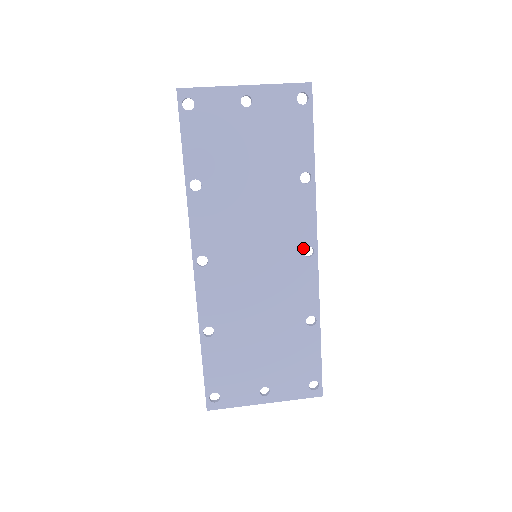
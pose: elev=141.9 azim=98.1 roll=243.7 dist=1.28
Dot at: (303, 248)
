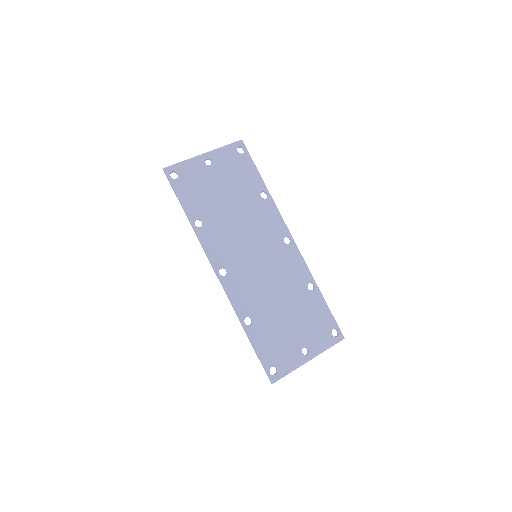
Dot at: (283, 239)
